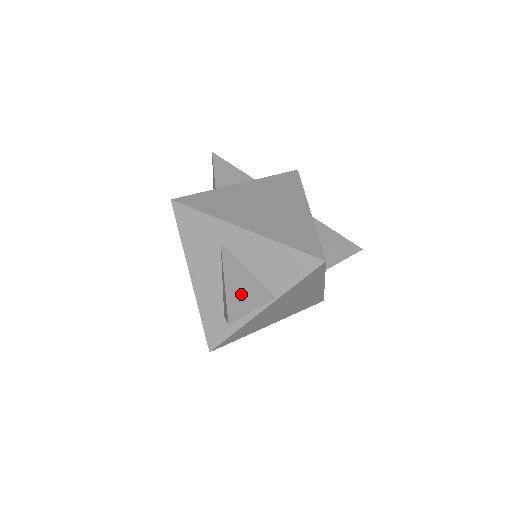
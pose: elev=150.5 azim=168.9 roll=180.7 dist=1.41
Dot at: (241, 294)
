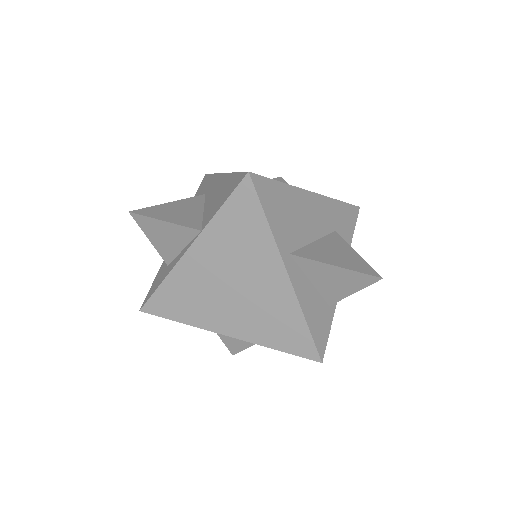
Dot at: (172, 212)
